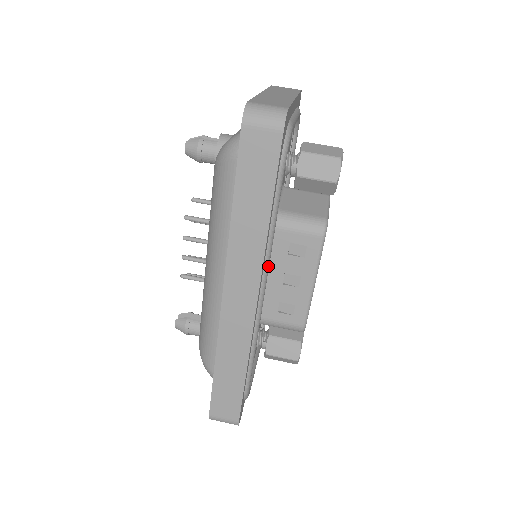
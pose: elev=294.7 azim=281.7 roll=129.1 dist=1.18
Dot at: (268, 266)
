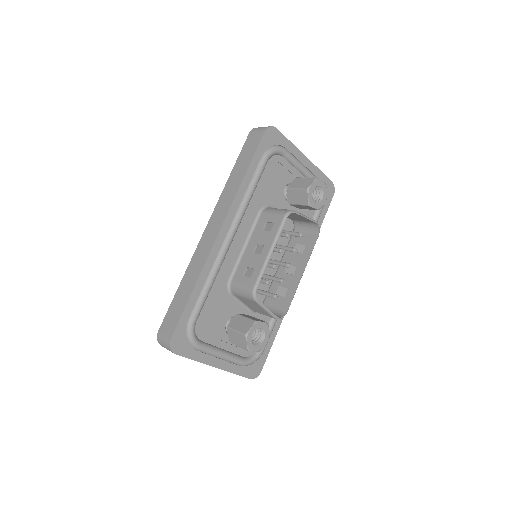
Dot at: (239, 217)
